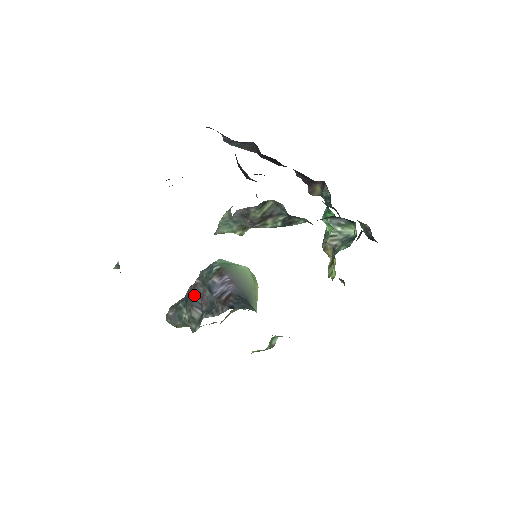
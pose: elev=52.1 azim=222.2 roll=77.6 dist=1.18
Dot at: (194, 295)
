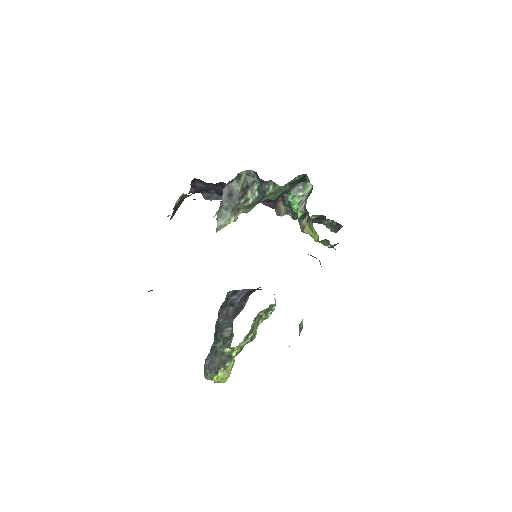
Dot at: (221, 321)
